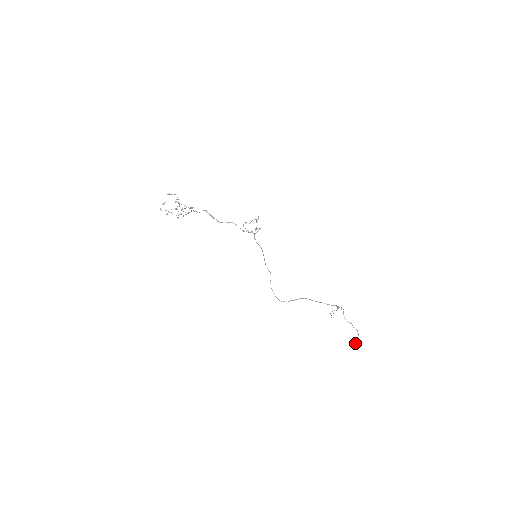
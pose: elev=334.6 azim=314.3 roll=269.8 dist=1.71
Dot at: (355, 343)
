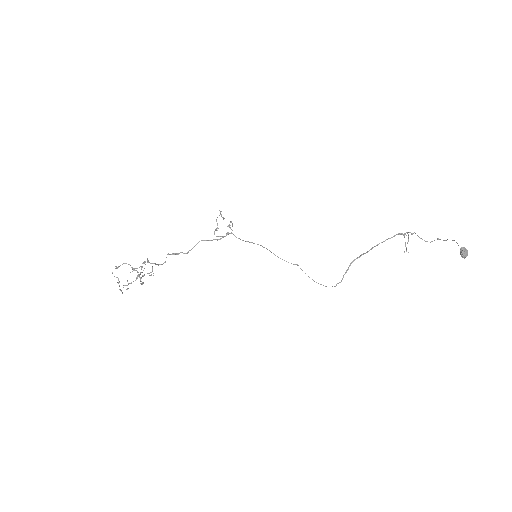
Dot at: (461, 255)
